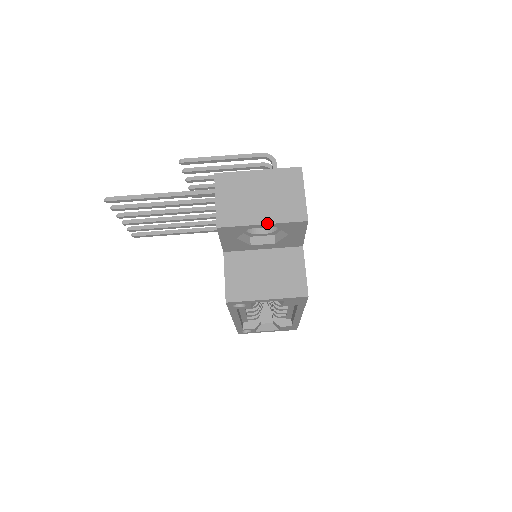
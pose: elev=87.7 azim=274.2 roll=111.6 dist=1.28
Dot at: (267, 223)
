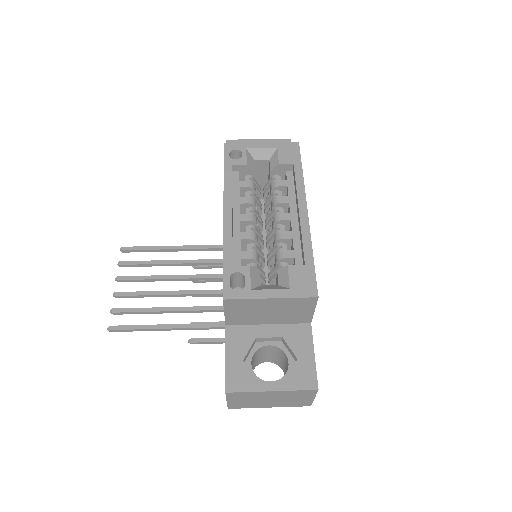
Dot at: (262, 140)
